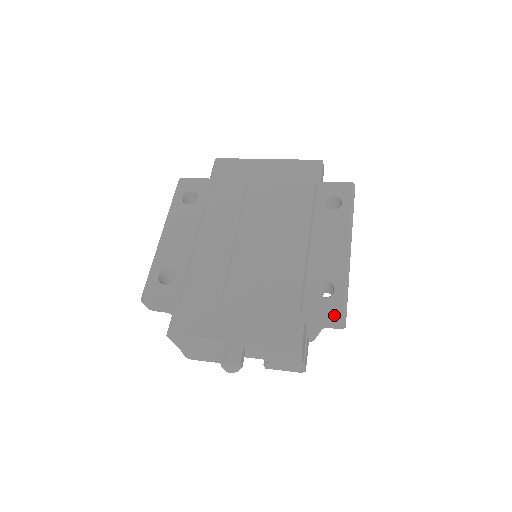
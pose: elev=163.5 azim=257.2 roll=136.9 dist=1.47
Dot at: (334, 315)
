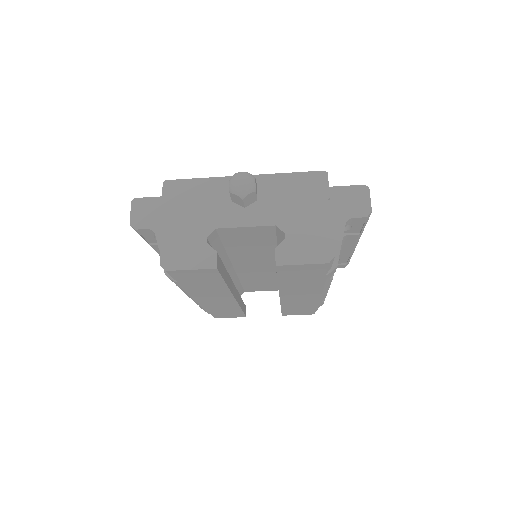
Dot at: (355, 186)
